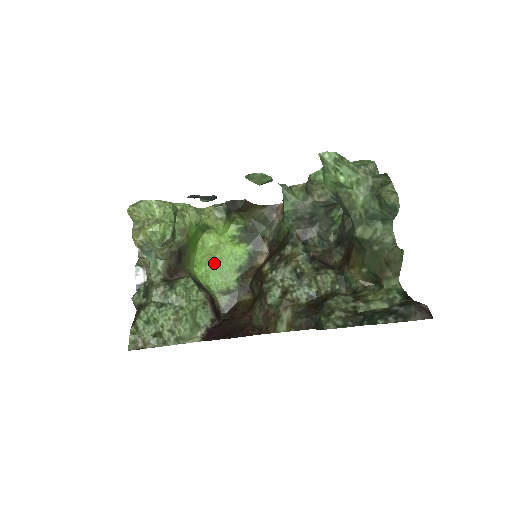
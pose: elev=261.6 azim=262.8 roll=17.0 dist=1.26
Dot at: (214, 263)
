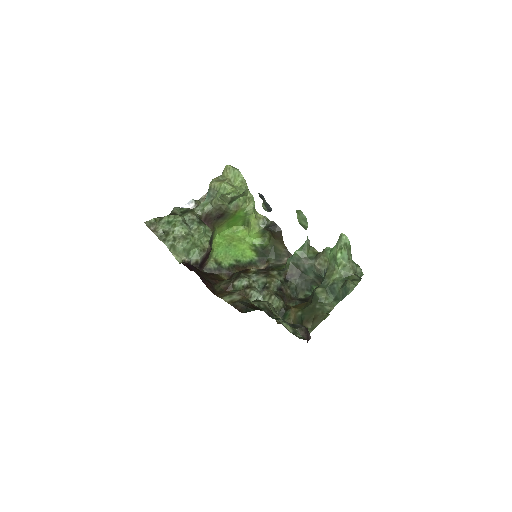
Dot at: (230, 244)
